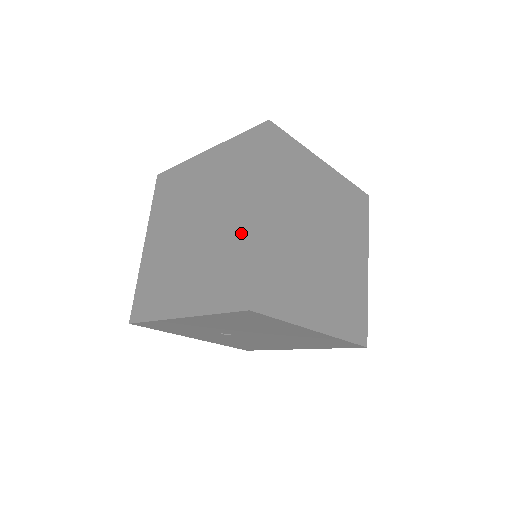
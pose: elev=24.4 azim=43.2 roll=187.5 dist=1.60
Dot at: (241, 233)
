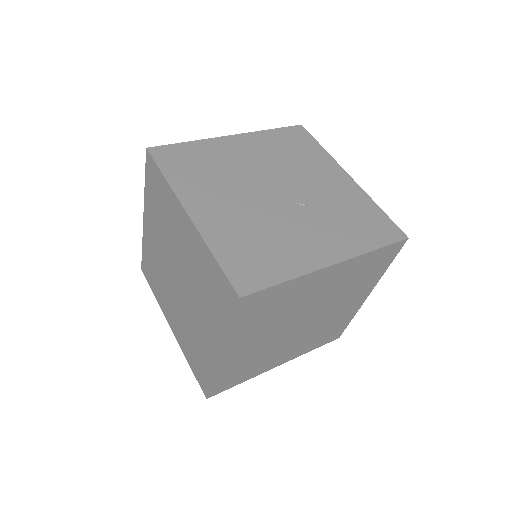
Dot at: (207, 350)
